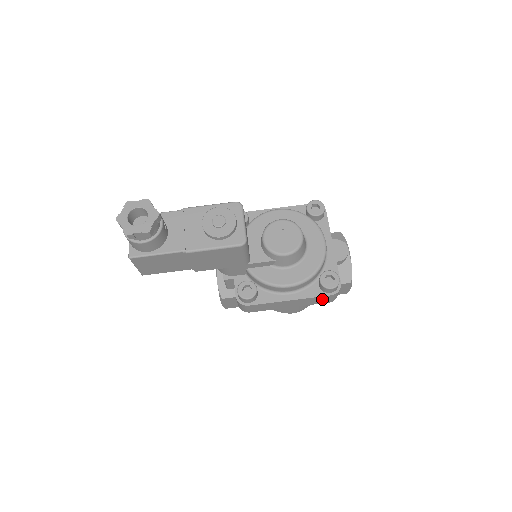
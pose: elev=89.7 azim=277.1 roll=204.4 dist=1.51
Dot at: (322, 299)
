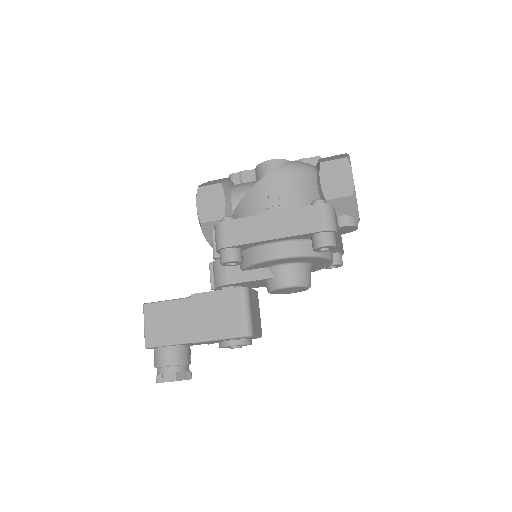
Dot at: occluded
